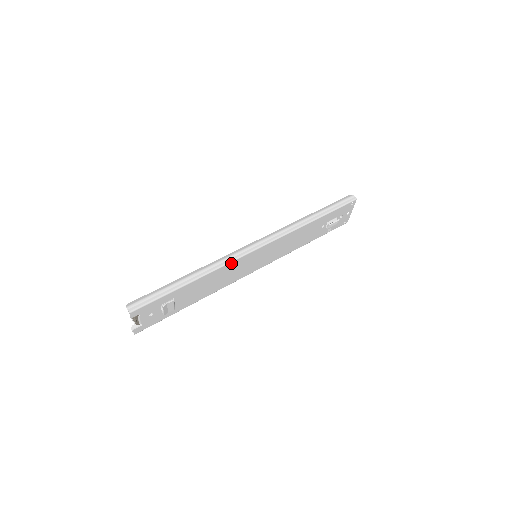
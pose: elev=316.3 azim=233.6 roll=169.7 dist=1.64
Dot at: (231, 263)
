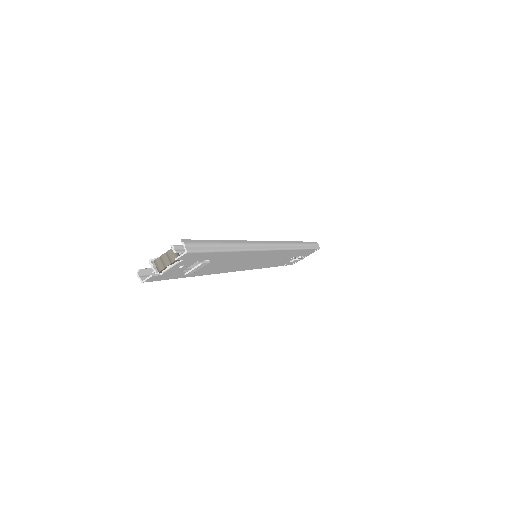
Dot at: (257, 251)
